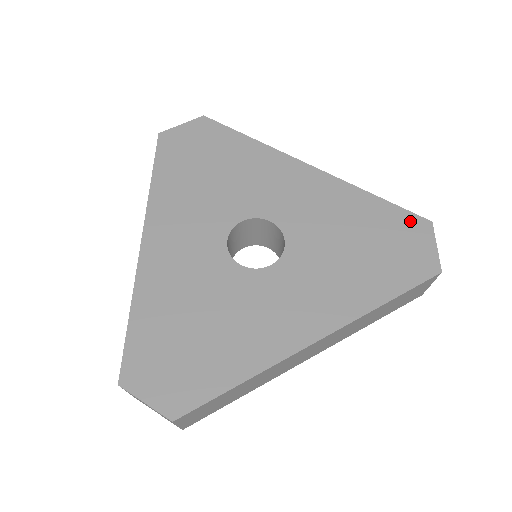
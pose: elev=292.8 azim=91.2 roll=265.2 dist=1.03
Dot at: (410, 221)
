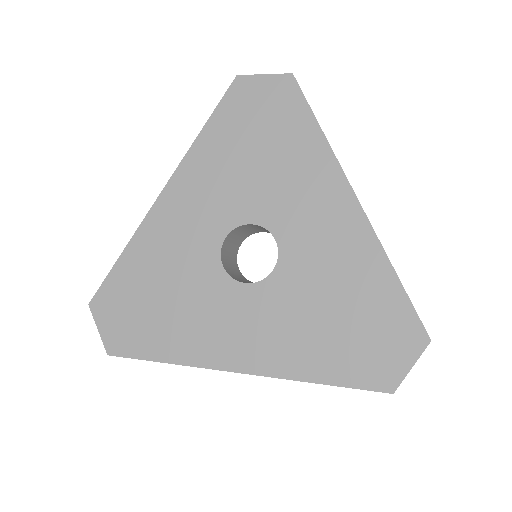
Dot at: (408, 325)
